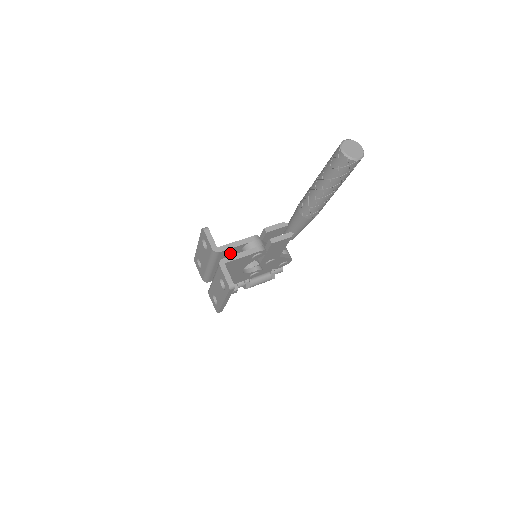
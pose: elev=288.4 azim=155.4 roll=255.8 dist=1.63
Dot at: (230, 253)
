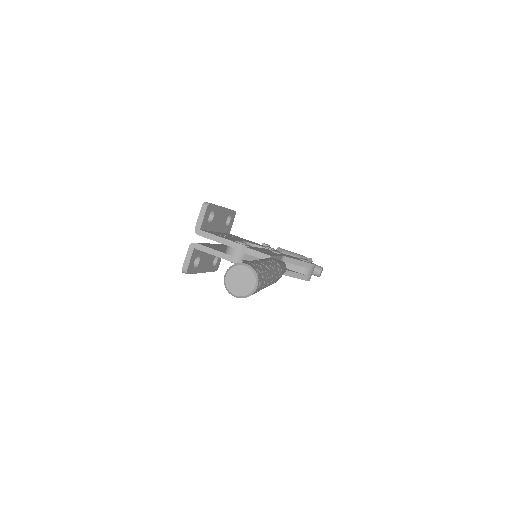
Dot at: occluded
